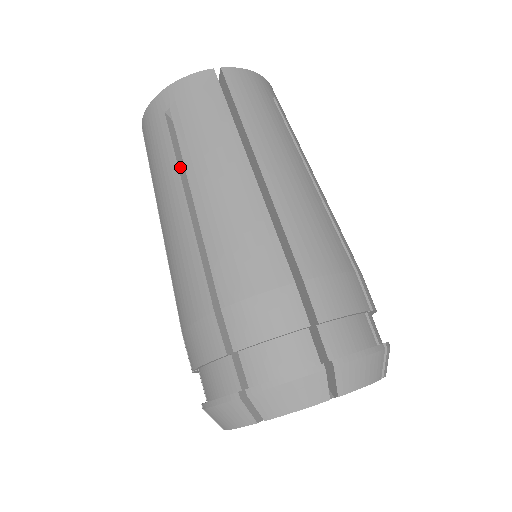
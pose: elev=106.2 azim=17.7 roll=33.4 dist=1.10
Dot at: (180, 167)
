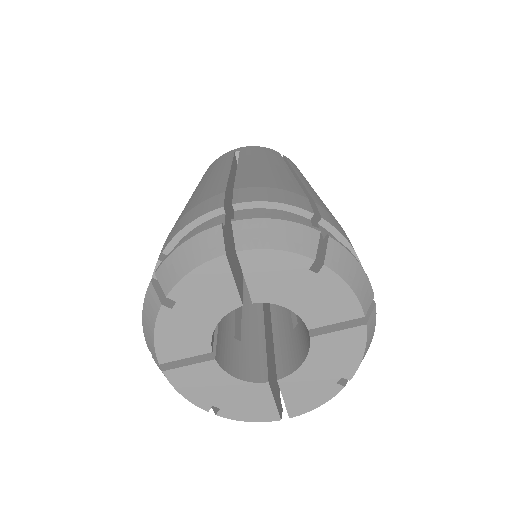
Dot at: (233, 163)
